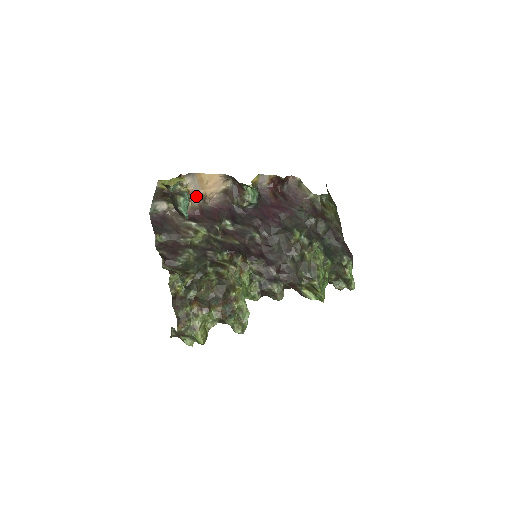
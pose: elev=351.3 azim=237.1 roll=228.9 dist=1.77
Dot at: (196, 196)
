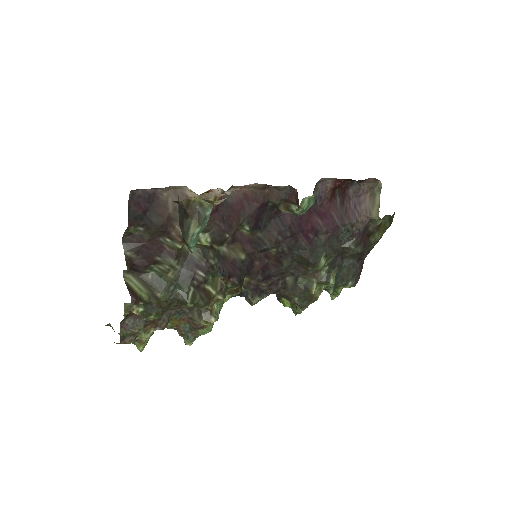
Dot at: occluded
